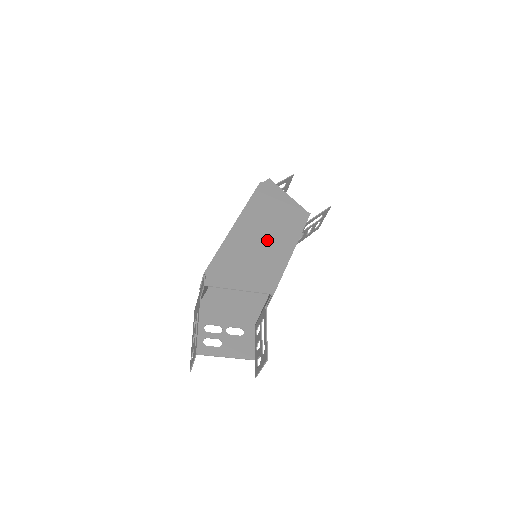
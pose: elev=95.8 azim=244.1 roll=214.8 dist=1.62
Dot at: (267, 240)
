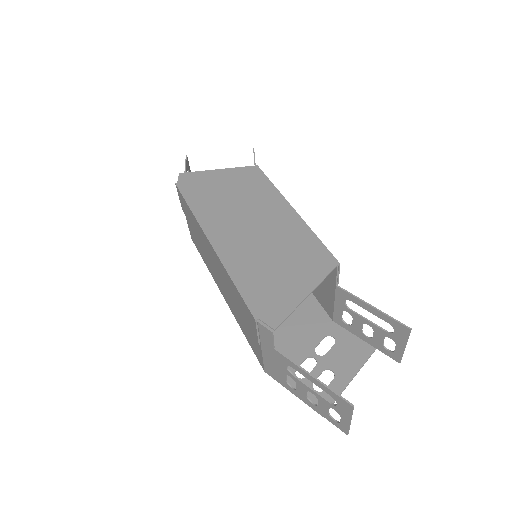
Dot at: (259, 225)
